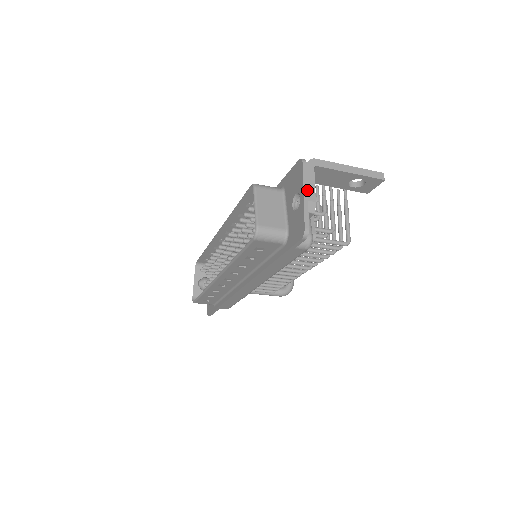
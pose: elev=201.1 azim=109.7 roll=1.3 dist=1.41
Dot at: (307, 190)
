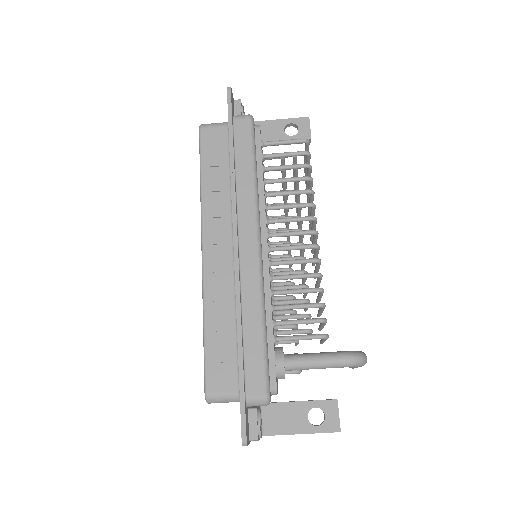
Dot at: occluded
